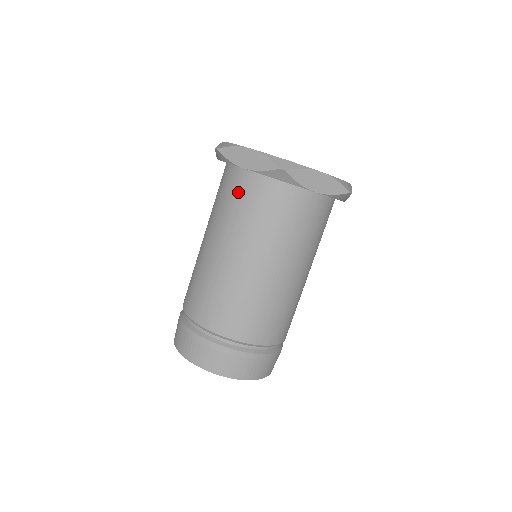
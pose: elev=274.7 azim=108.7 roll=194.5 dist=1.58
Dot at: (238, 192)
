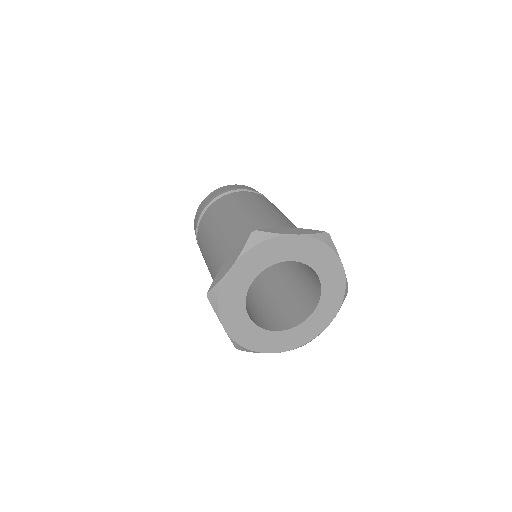
Dot at: occluded
